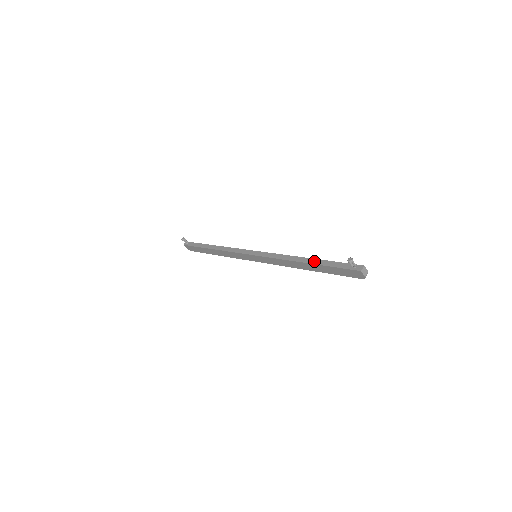
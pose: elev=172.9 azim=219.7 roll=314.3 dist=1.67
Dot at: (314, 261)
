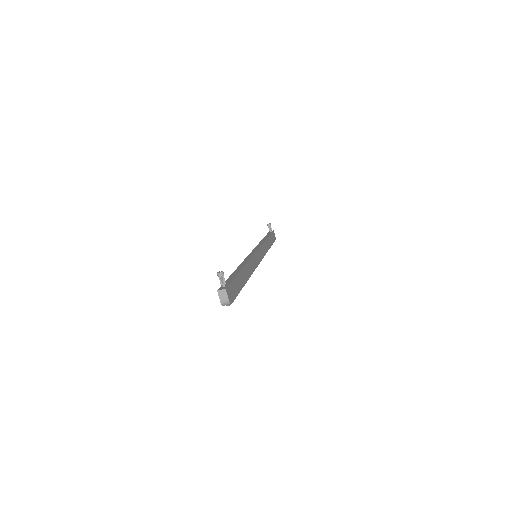
Dot at: (237, 270)
